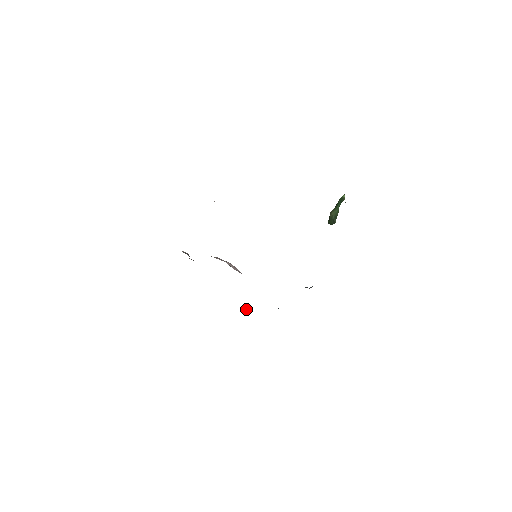
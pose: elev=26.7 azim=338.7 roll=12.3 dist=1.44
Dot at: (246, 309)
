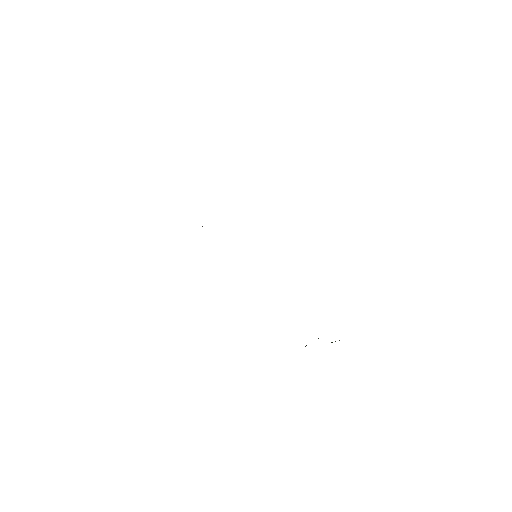
Dot at: occluded
